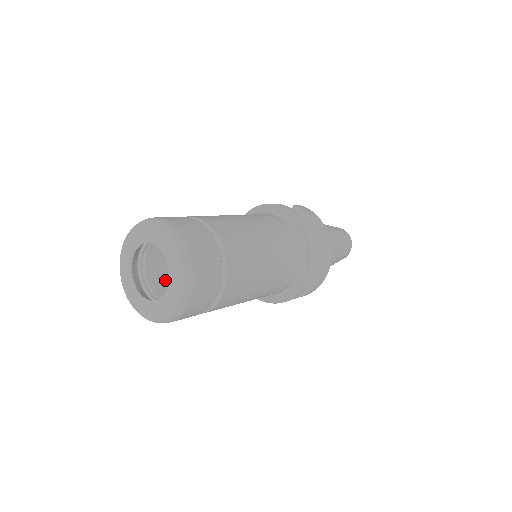
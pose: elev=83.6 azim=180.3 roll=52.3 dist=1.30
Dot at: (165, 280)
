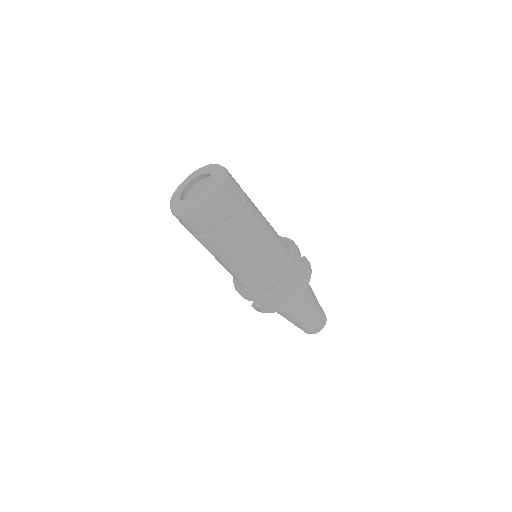
Dot at: occluded
